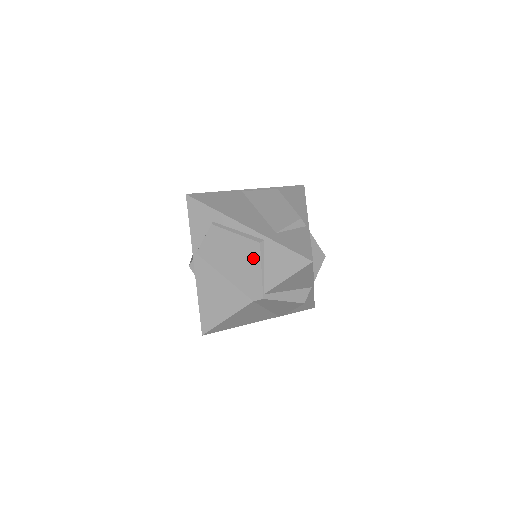
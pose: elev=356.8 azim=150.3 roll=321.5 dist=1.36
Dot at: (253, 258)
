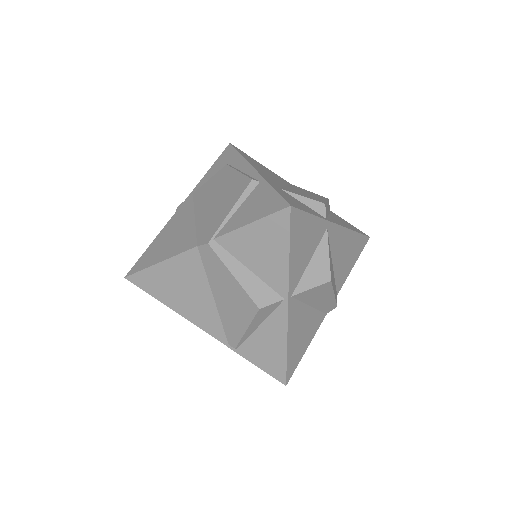
Dot at: (234, 196)
